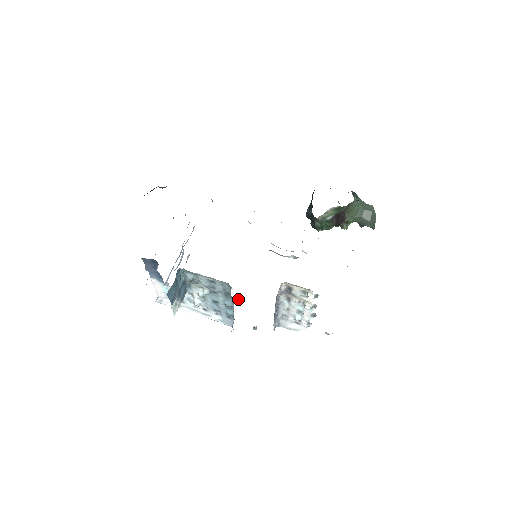
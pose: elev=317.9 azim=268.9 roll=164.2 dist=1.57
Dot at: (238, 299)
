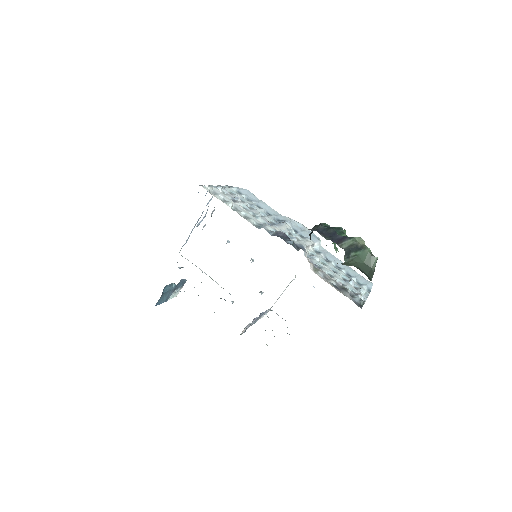
Dot at: occluded
